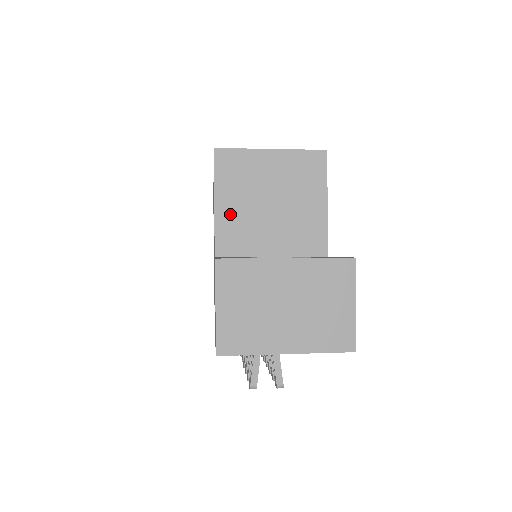
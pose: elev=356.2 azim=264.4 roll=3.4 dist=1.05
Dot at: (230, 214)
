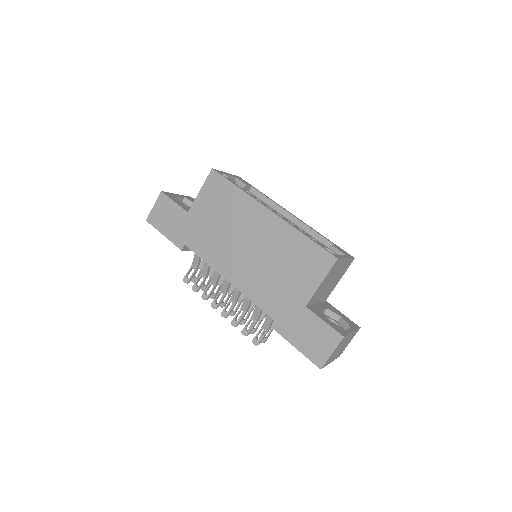
Dot at: (321, 287)
